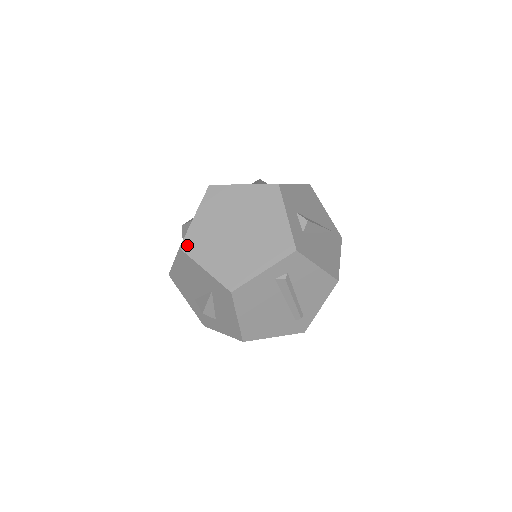
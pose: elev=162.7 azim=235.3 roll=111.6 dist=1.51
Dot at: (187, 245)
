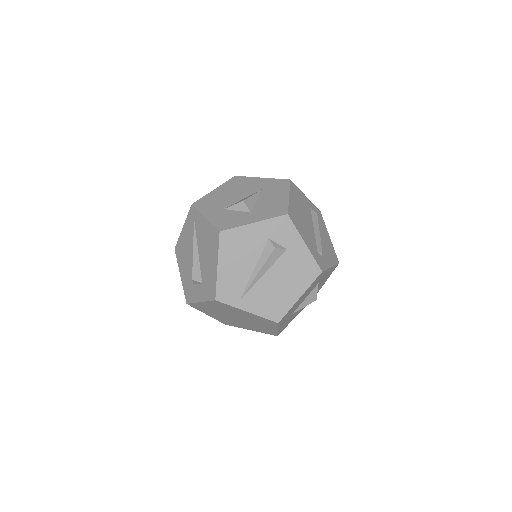
Dot at: occluded
